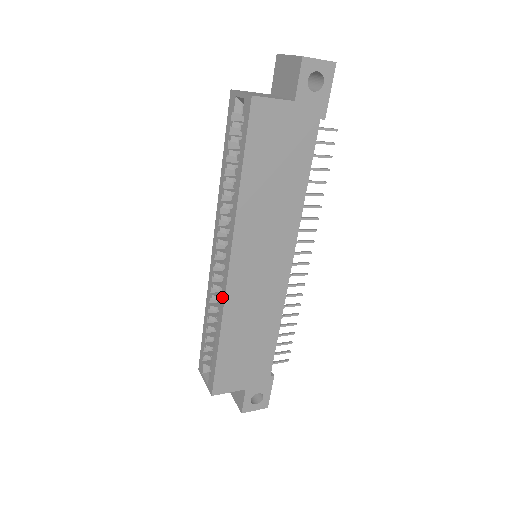
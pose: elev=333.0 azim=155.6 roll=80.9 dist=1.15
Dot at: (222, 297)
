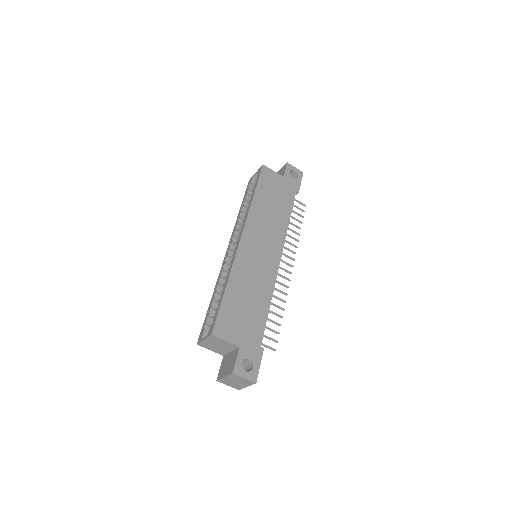
Dot at: (233, 259)
